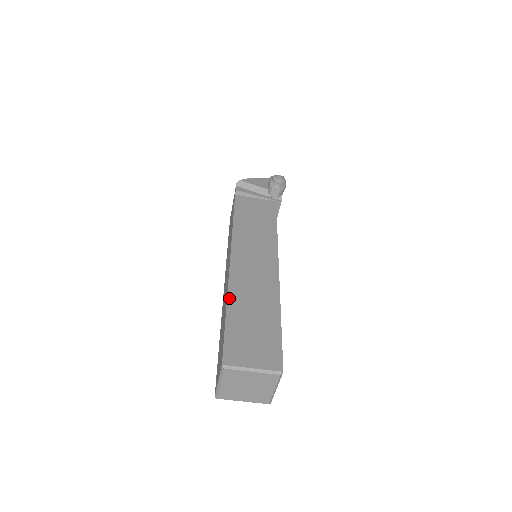
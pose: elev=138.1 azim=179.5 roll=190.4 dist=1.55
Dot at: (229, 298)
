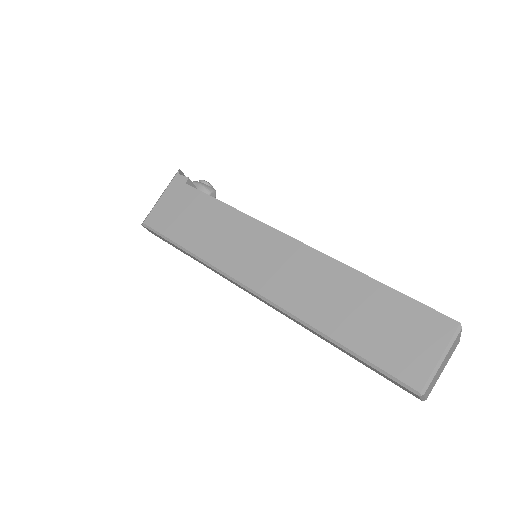
Dot at: (356, 270)
